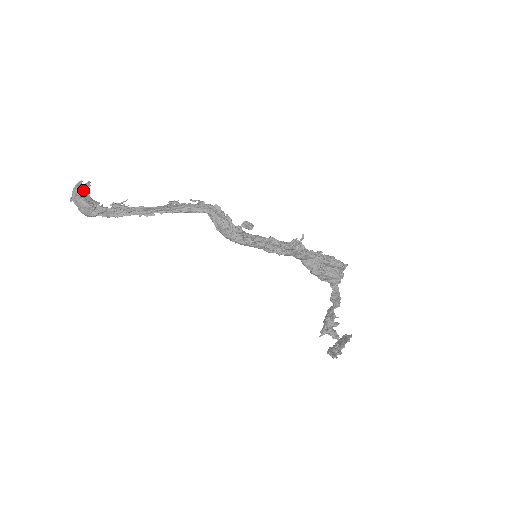
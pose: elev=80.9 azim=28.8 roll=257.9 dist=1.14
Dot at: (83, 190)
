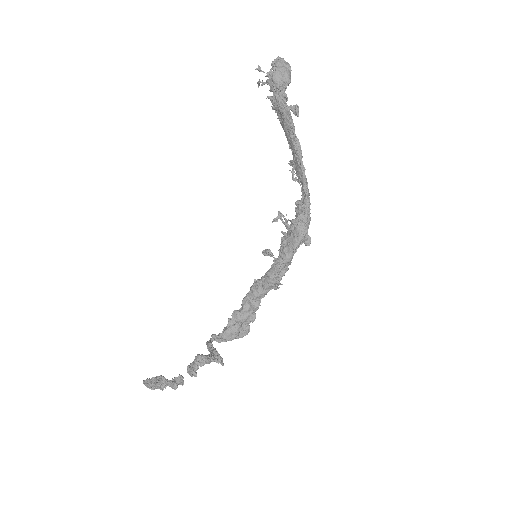
Dot at: occluded
